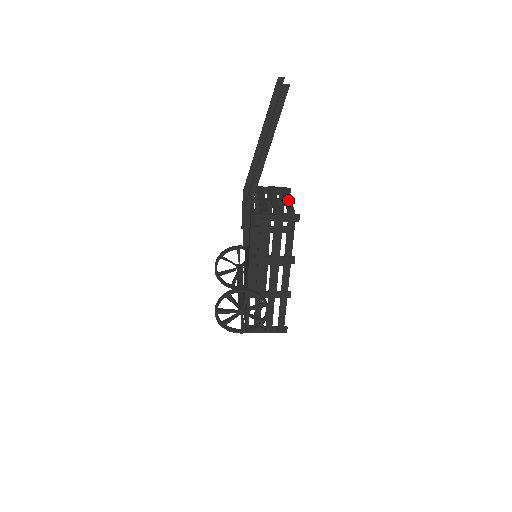
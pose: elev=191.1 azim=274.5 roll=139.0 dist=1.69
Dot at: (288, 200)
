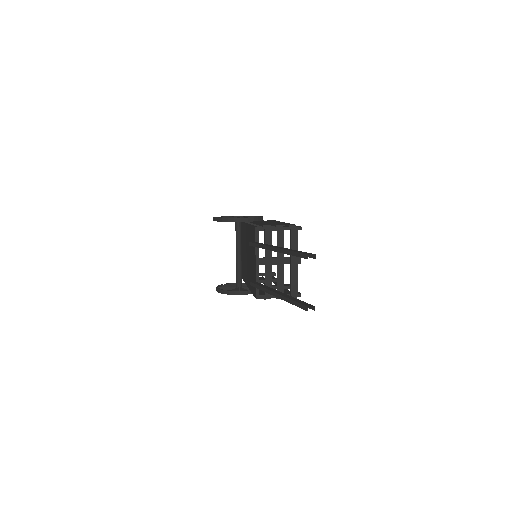
Dot at: (294, 267)
